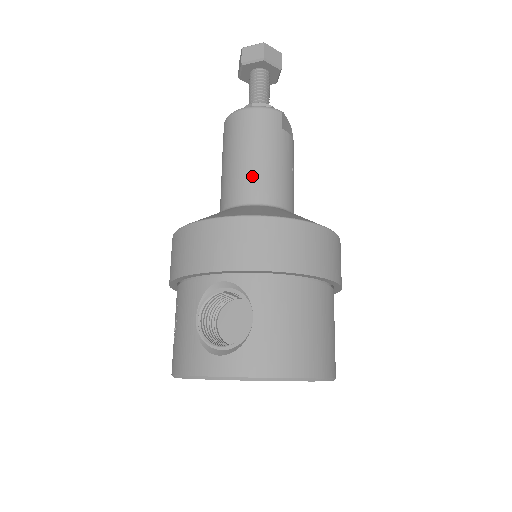
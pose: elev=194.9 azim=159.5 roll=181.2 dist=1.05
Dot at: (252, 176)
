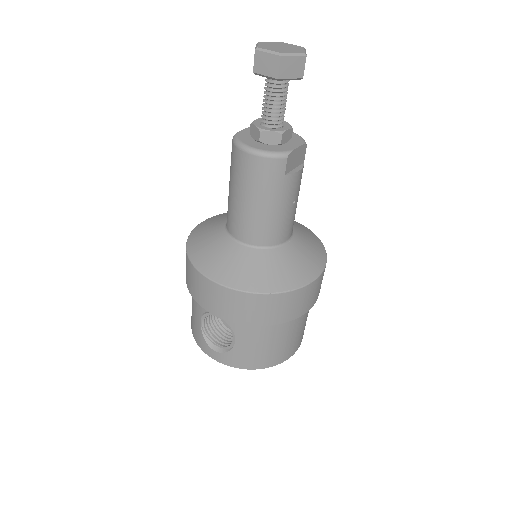
Dot at: (250, 222)
